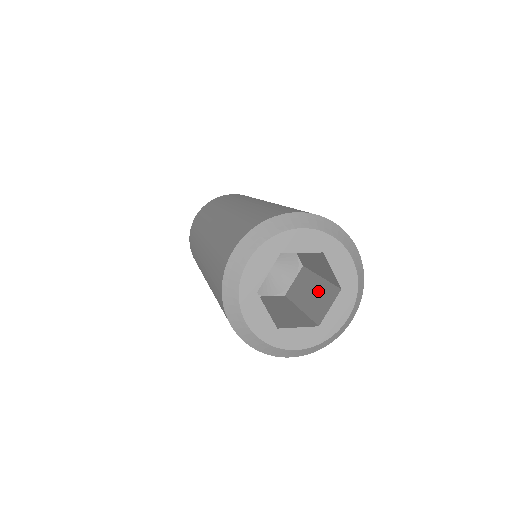
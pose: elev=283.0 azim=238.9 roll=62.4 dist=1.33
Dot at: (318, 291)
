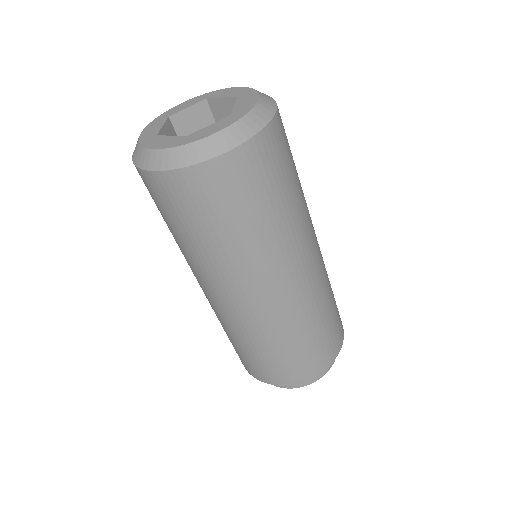
Dot at: occluded
